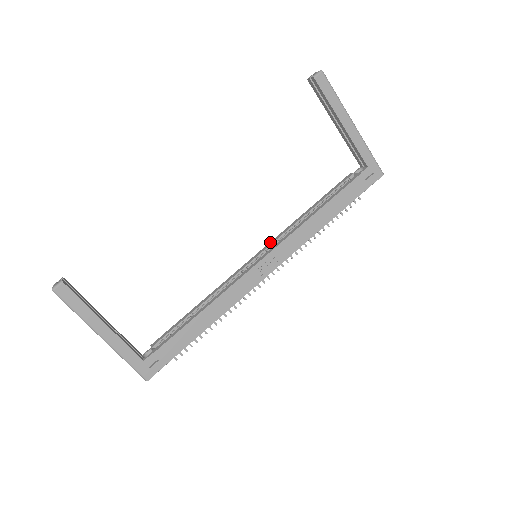
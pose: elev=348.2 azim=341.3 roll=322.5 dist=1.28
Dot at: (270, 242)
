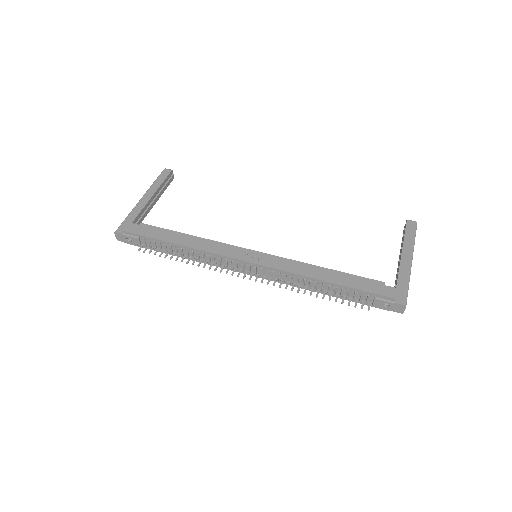
Dot at: occluded
